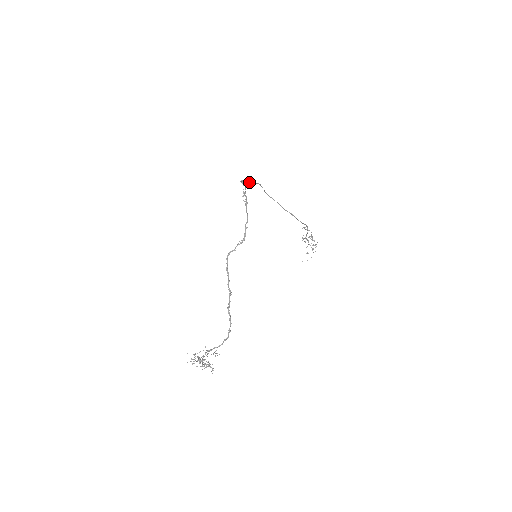
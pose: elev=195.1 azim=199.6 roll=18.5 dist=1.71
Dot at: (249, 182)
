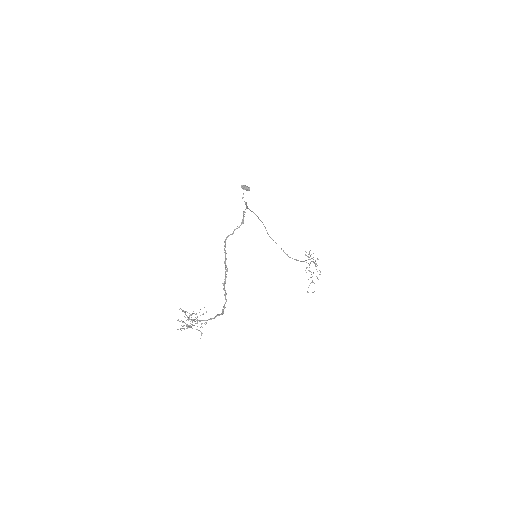
Dot at: (251, 211)
